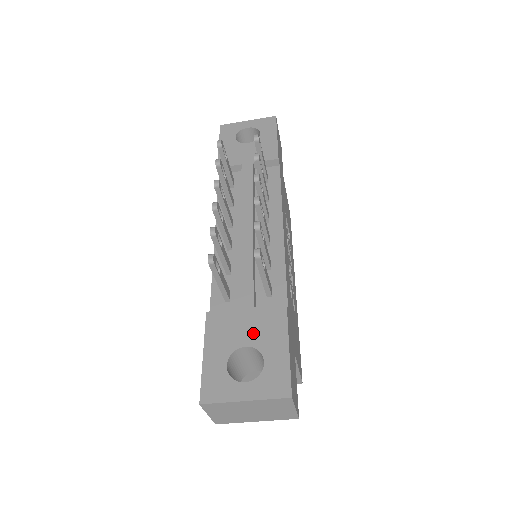
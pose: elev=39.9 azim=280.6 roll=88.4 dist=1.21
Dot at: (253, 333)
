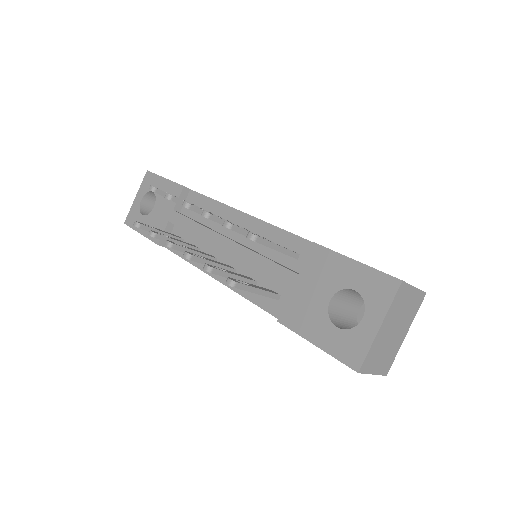
Dot at: (322, 287)
